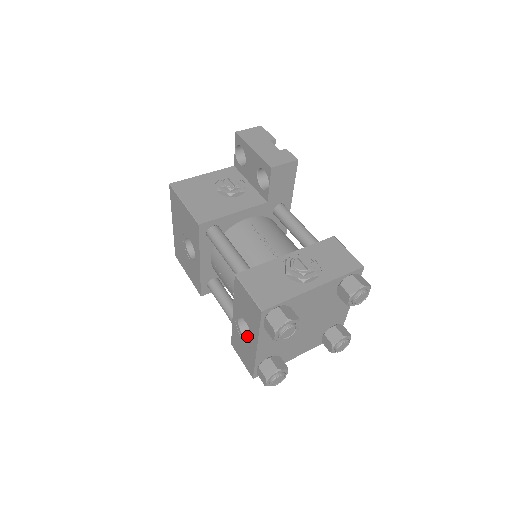
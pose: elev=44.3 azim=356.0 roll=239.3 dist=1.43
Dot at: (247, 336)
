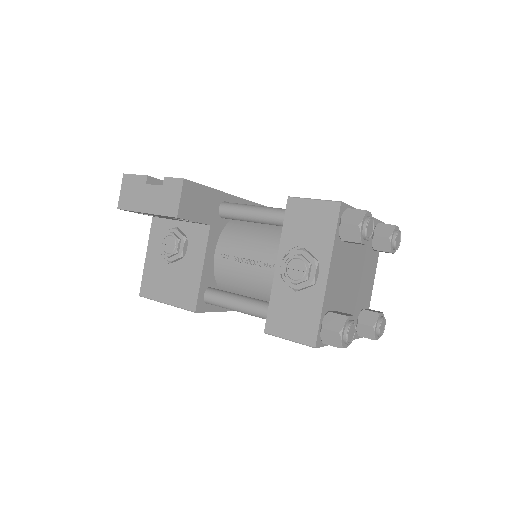
Dot at: occluded
